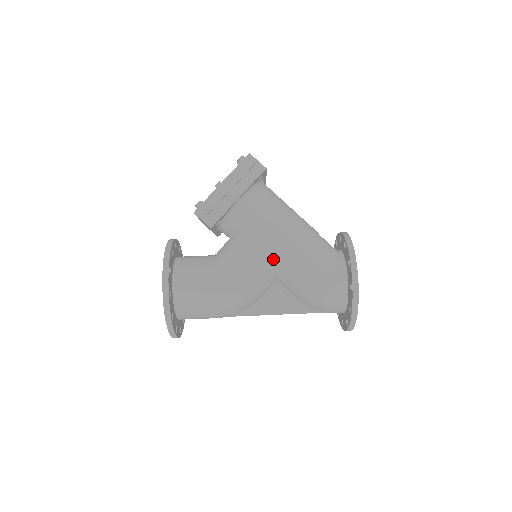
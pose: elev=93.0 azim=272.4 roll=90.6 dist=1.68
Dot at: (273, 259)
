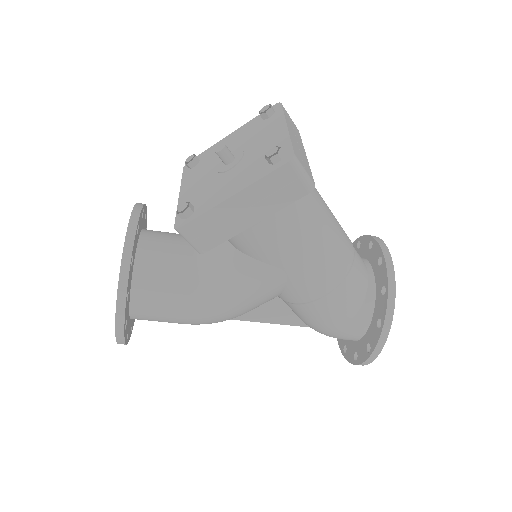
Dot at: (280, 291)
